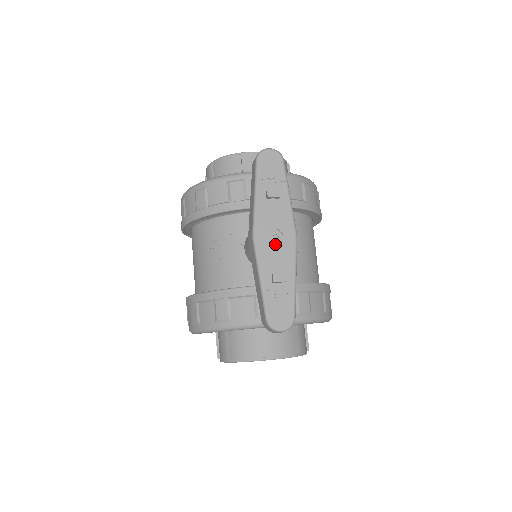
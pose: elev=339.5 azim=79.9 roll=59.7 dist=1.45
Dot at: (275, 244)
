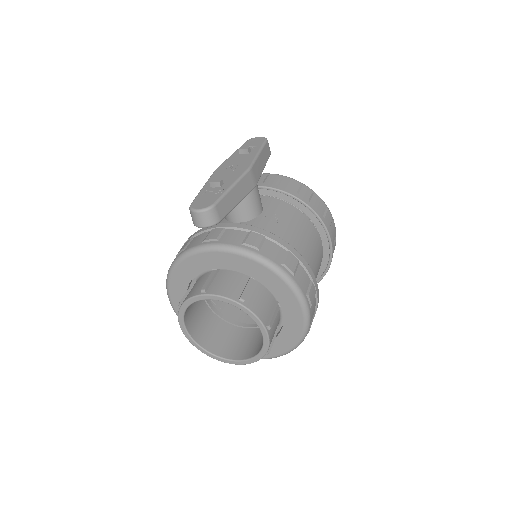
Dot at: (229, 171)
